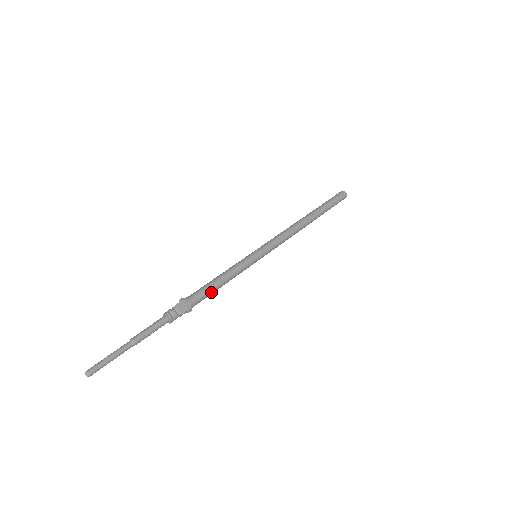
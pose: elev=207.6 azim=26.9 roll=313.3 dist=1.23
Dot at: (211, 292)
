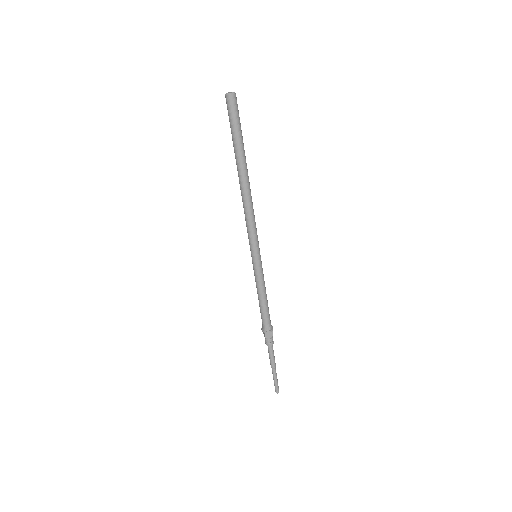
Dot at: (268, 310)
